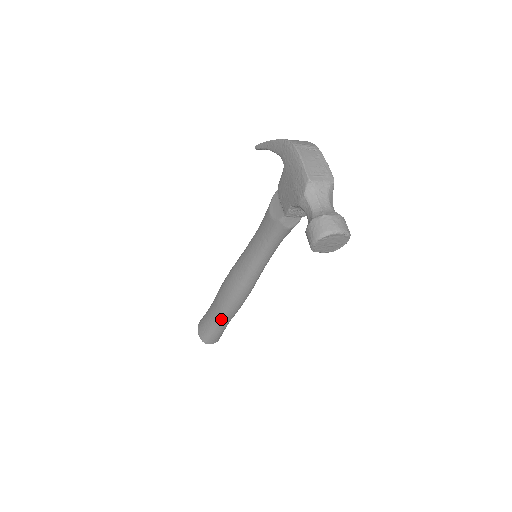
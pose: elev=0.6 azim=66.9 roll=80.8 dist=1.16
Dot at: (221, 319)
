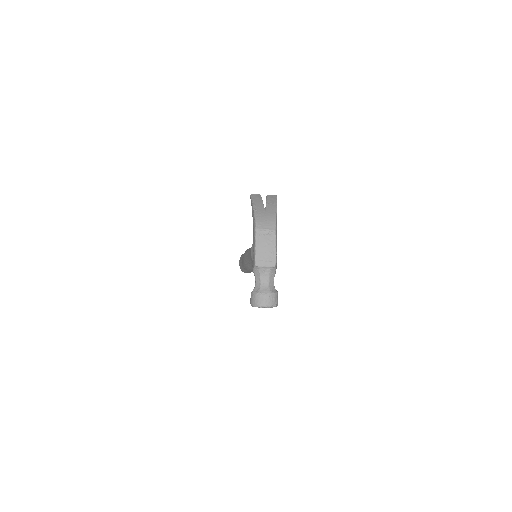
Dot at: (246, 270)
